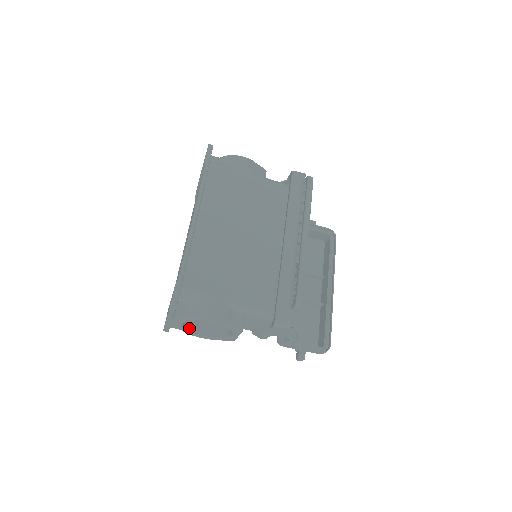
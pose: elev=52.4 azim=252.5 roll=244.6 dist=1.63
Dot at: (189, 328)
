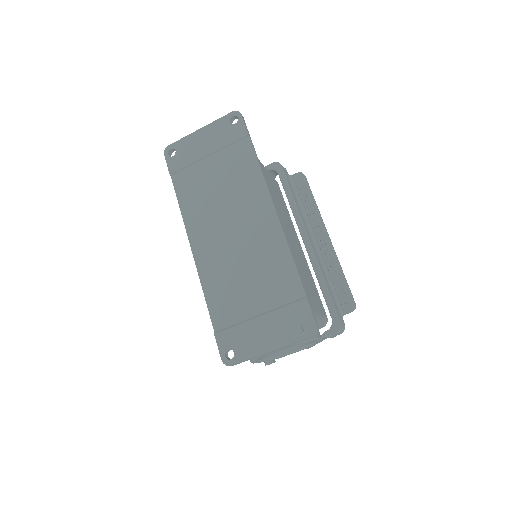
Dot at: occluded
